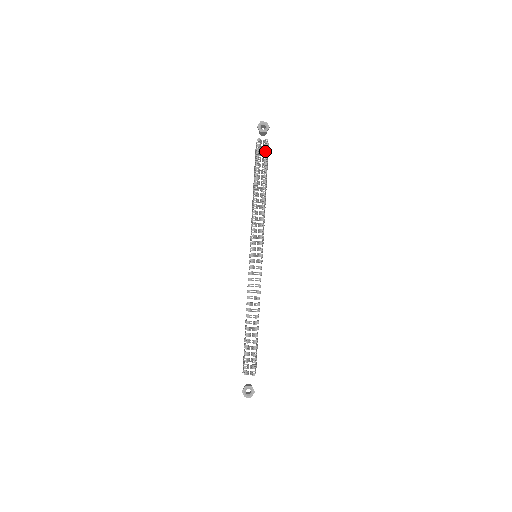
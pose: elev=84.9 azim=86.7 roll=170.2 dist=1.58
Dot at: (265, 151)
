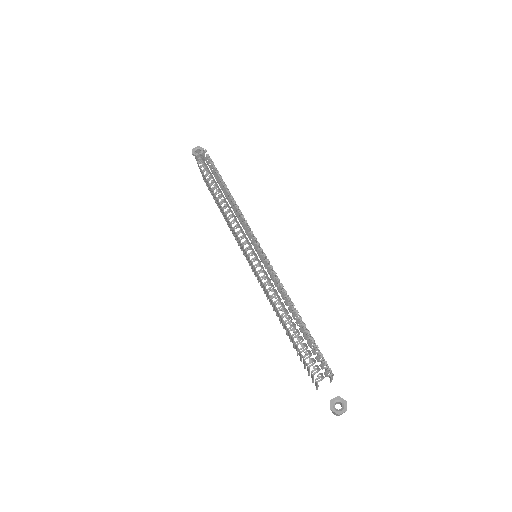
Dot at: (209, 159)
